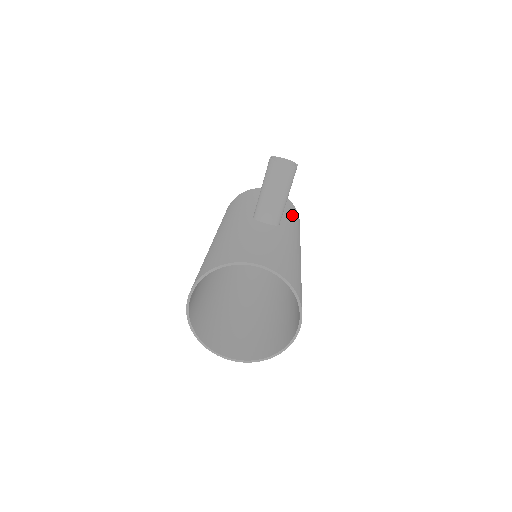
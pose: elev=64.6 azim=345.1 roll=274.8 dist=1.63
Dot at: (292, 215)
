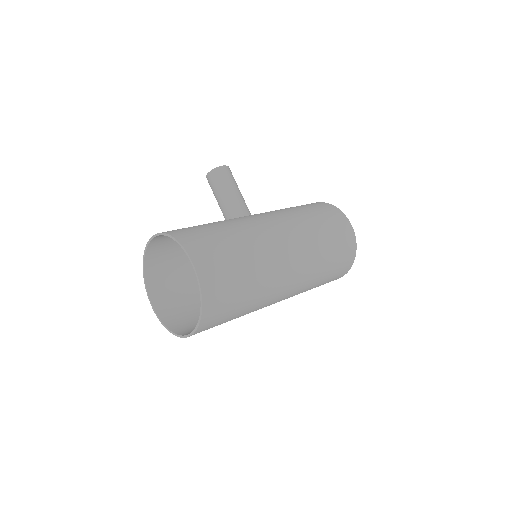
Dot at: (299, 208)
